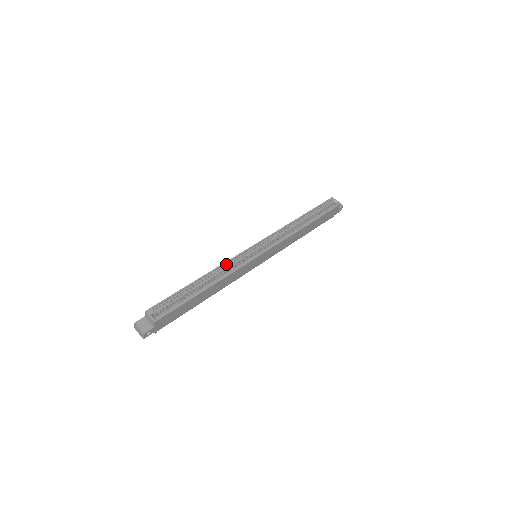
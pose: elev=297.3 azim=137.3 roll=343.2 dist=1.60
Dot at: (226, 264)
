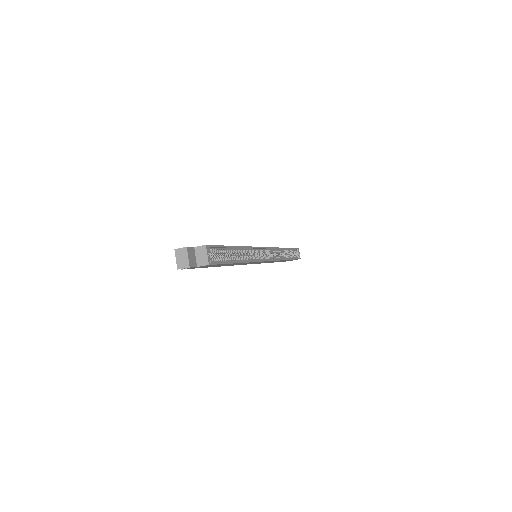
Dot at: (251, 248)
